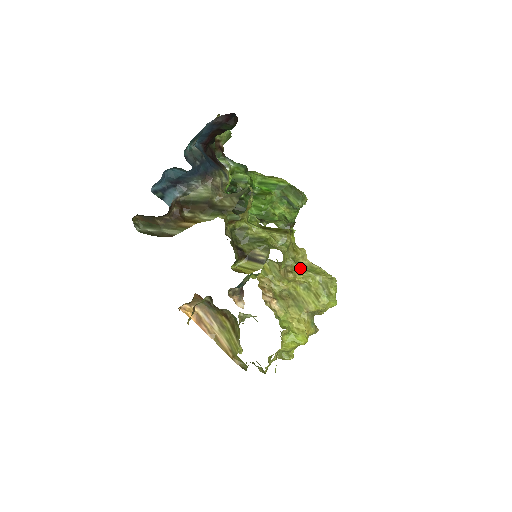
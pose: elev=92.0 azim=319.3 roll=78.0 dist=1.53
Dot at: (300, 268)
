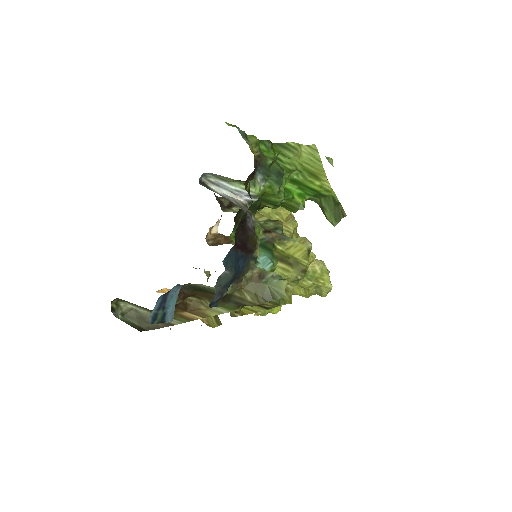
Dot at: occluded
